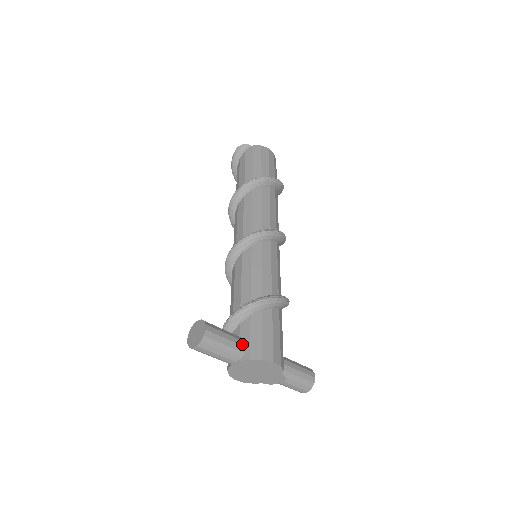
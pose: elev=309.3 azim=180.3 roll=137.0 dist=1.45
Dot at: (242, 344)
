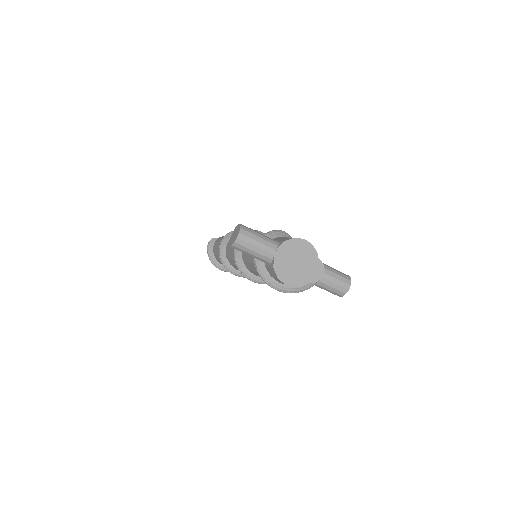
Dot at: (274, 240)
